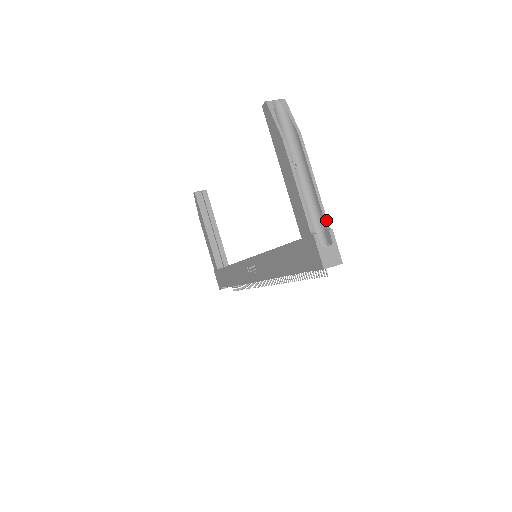
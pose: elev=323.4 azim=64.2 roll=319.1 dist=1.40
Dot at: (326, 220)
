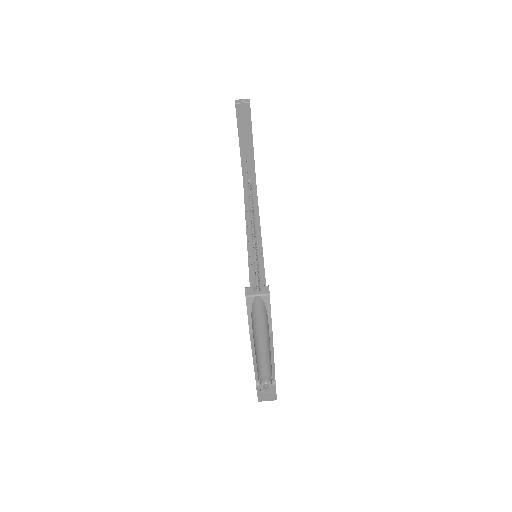
Dot at: (274, 378)
